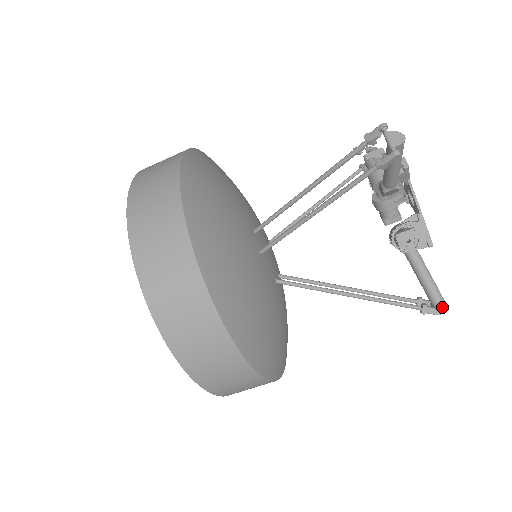
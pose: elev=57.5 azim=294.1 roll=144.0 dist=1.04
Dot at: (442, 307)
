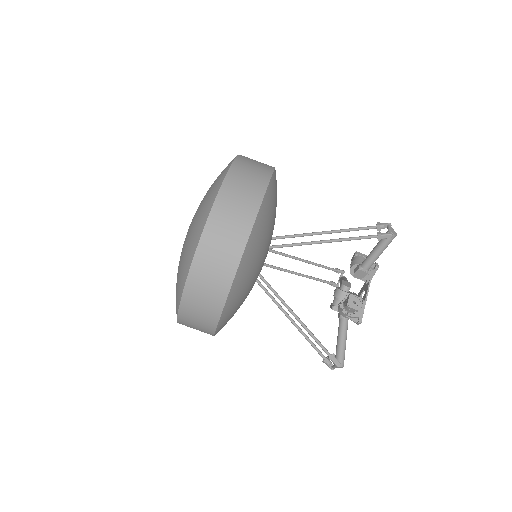
Dot at: (341, 366)
